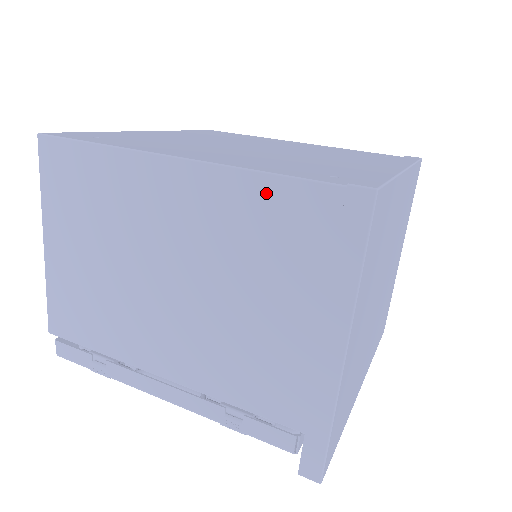
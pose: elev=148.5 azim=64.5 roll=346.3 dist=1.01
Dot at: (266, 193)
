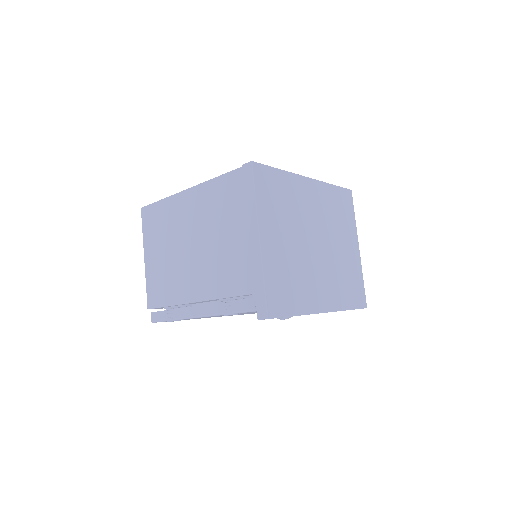
Dot at: (219, 184)
